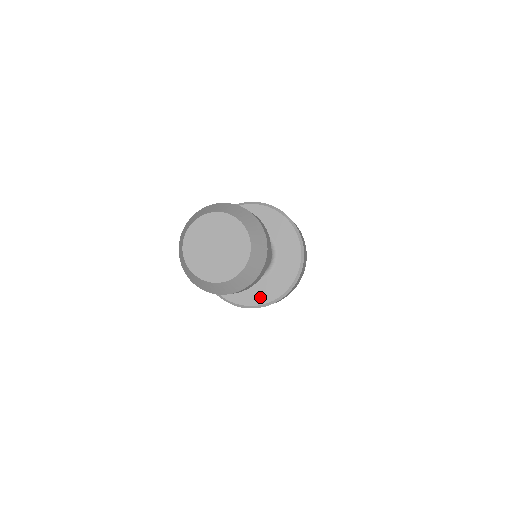
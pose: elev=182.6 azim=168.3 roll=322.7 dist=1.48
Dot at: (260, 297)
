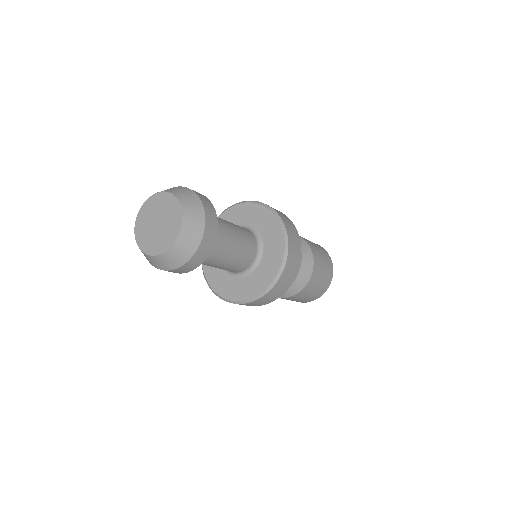
Dot at: (256, 288)
